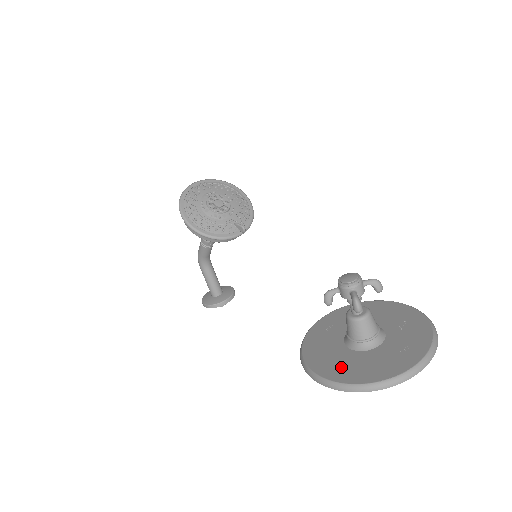
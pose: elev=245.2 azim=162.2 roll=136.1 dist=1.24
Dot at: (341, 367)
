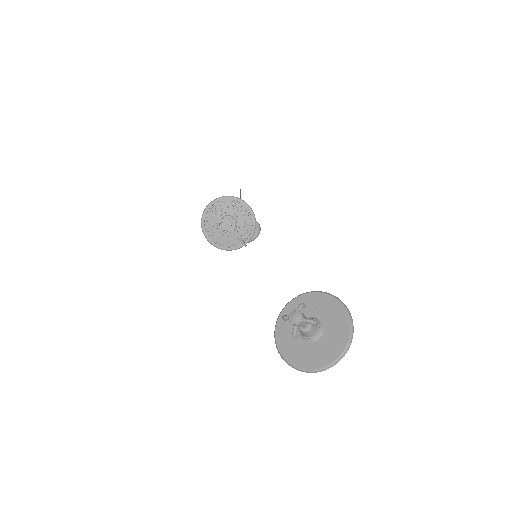
Dot at: (290, 348)
